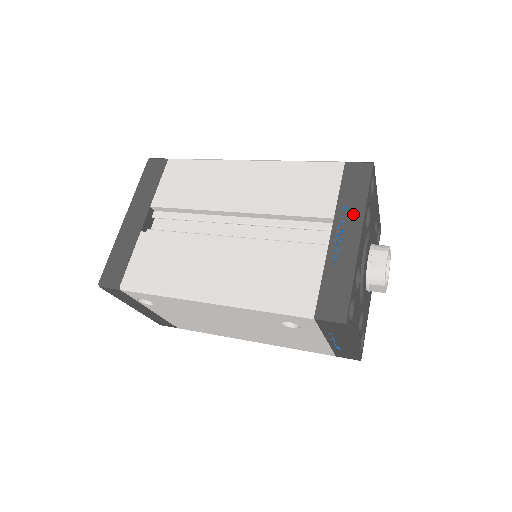
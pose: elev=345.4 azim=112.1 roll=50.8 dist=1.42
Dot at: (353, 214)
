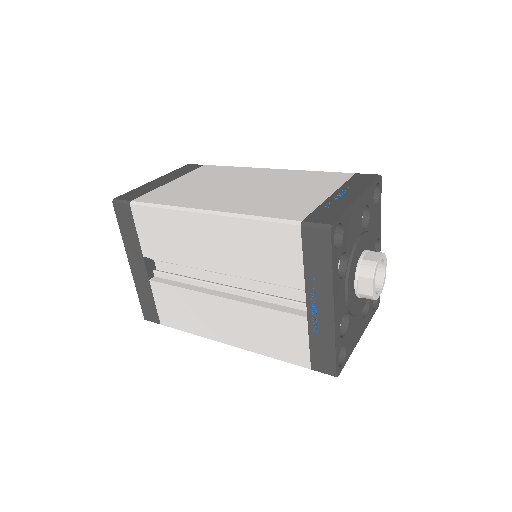
Dot at: (322, 288)
